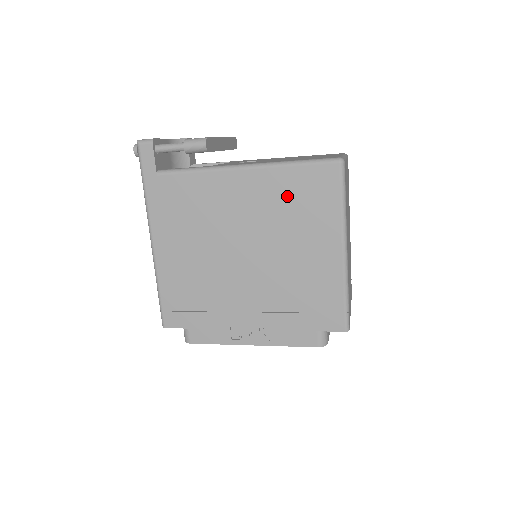
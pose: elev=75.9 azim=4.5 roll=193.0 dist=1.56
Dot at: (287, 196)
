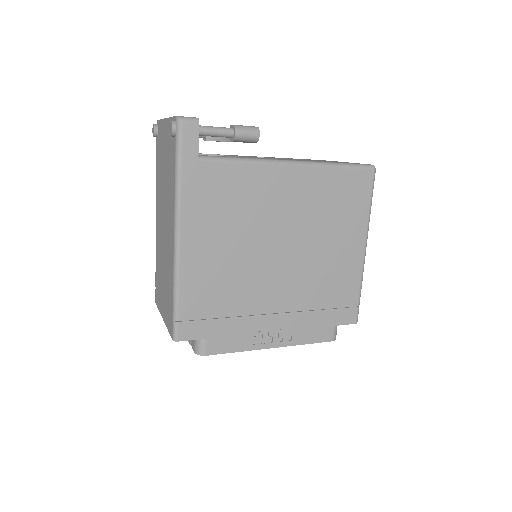
Dot at: (328, 196)
